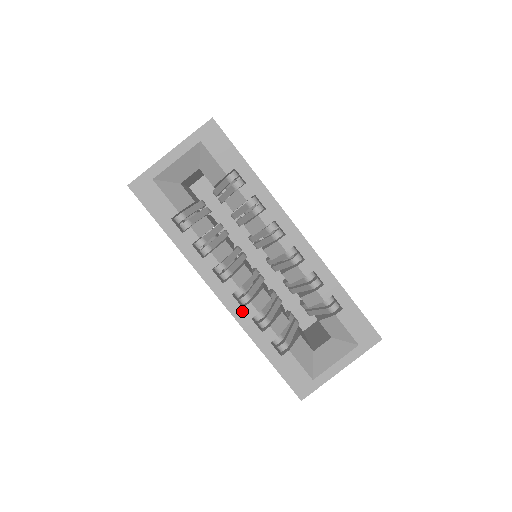
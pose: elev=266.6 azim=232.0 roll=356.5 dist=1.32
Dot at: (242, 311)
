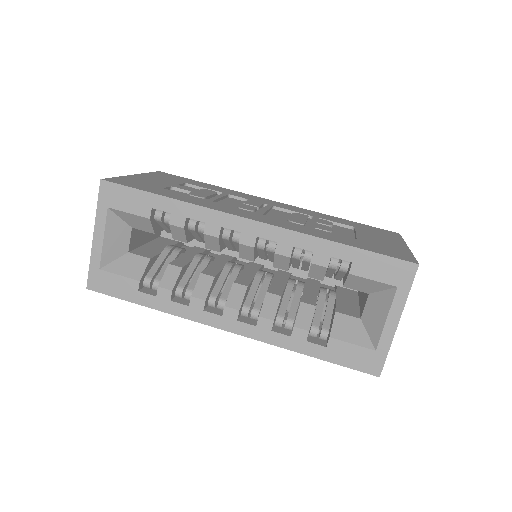
Dot at: (258, 329)
